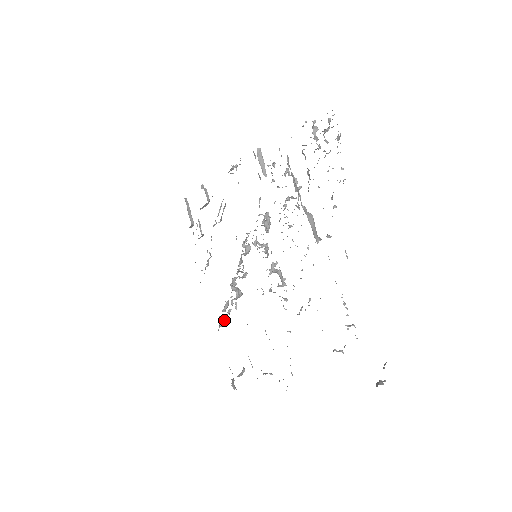
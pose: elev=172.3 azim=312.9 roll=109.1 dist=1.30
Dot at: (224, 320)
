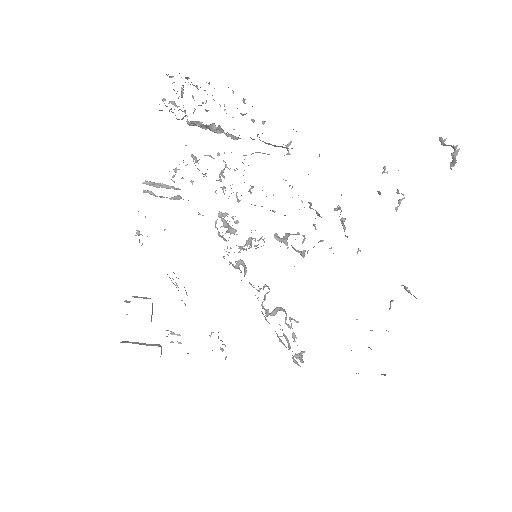
Dot at: (300, 352)
